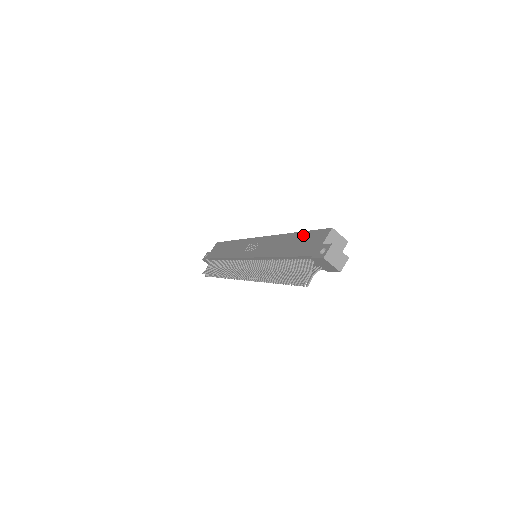
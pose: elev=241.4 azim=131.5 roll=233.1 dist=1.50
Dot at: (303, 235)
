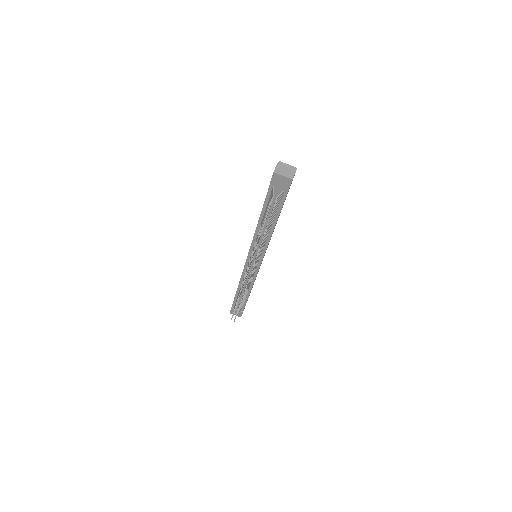
Dot at: occluded
